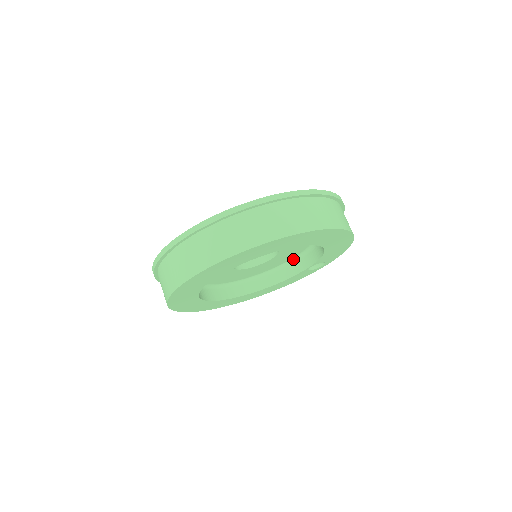
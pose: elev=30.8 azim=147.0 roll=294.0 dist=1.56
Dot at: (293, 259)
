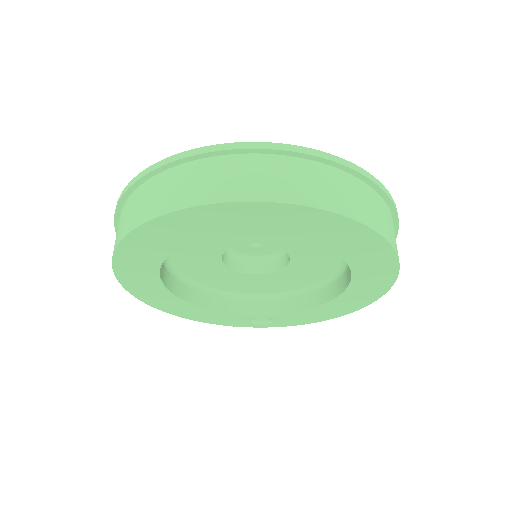
Dot at: (246, 295)
